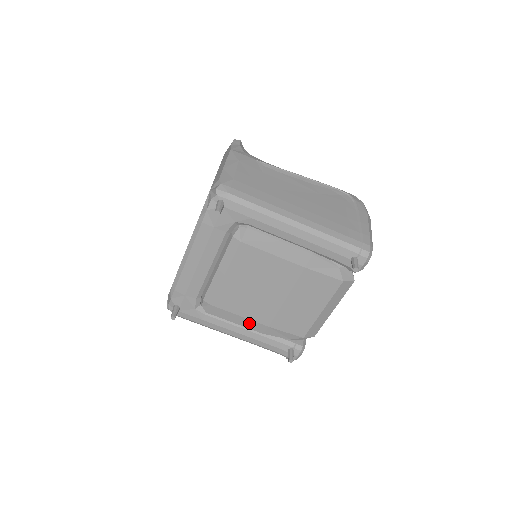
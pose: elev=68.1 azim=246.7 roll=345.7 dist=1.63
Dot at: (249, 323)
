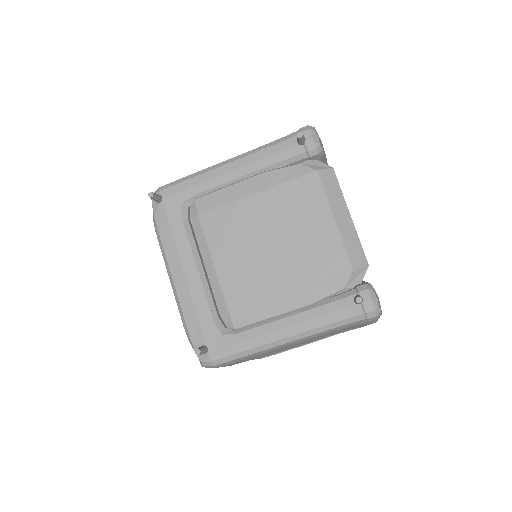
Dot at: (283, 302)
